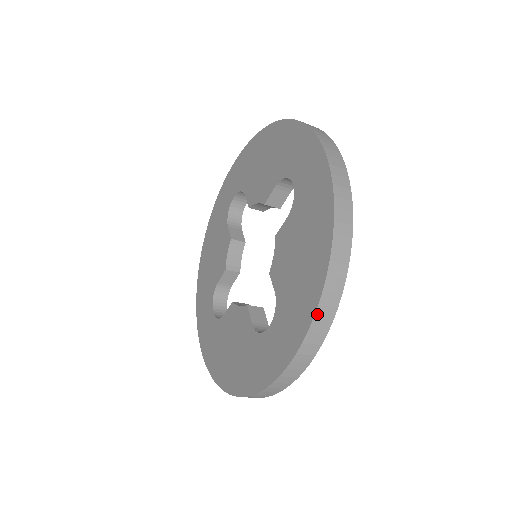
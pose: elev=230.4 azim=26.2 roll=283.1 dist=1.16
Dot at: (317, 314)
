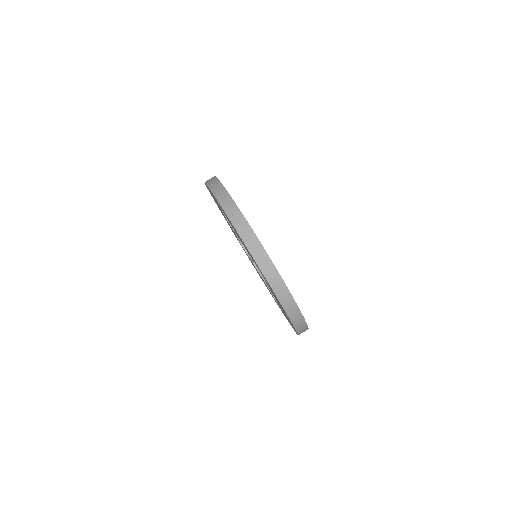
Dot at: (246, 243)
